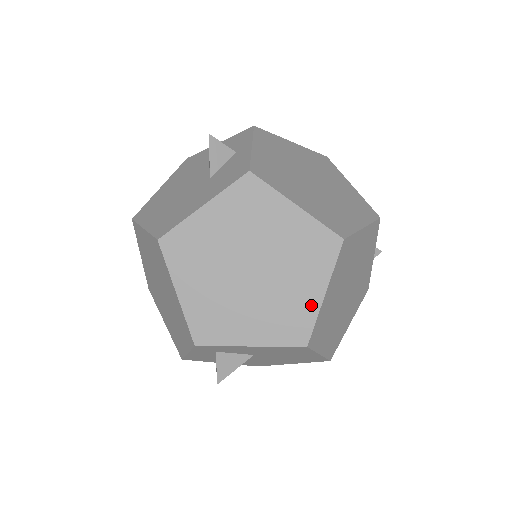
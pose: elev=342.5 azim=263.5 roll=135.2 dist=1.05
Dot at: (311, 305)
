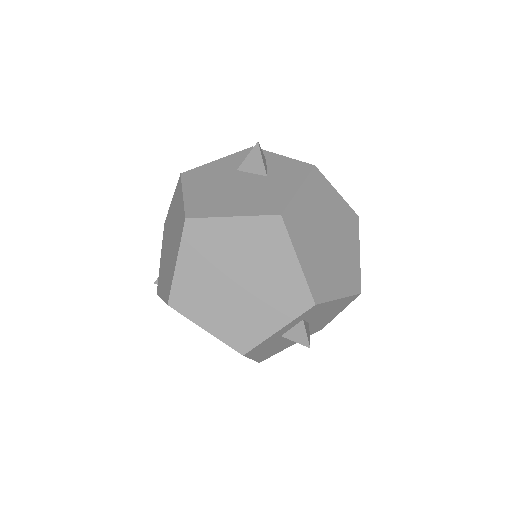
Dot at: (357, 262)
